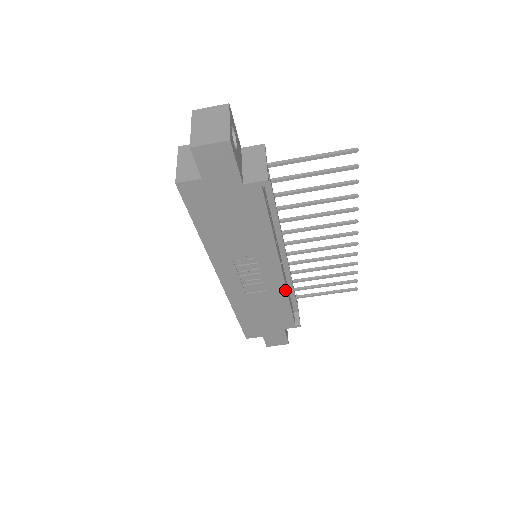
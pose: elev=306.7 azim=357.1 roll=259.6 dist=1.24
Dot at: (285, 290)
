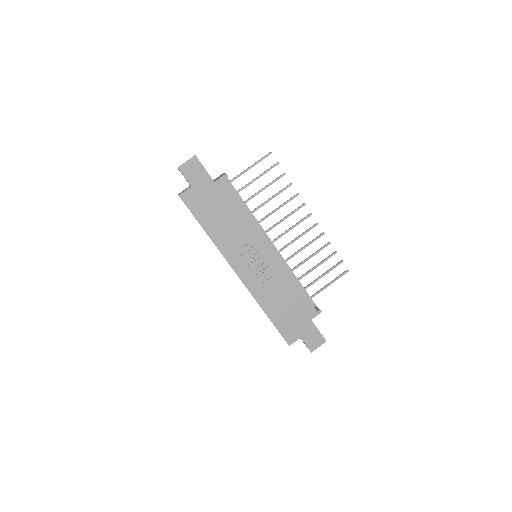
Dot at: (286, 269)
